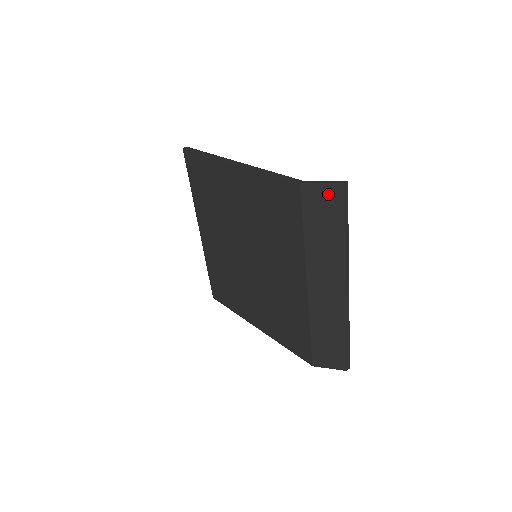
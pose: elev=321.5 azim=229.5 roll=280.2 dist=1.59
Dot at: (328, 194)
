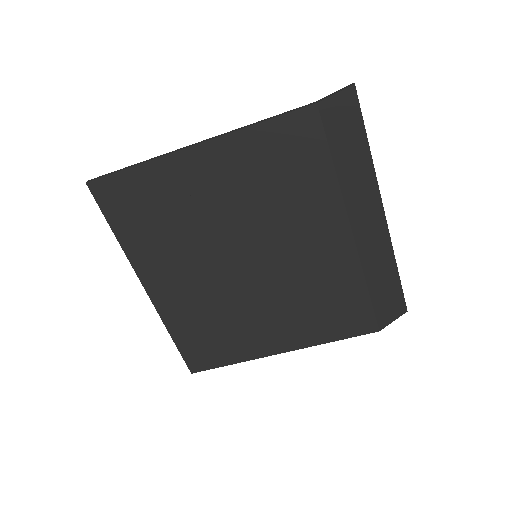
Dot at: (345, 104)
